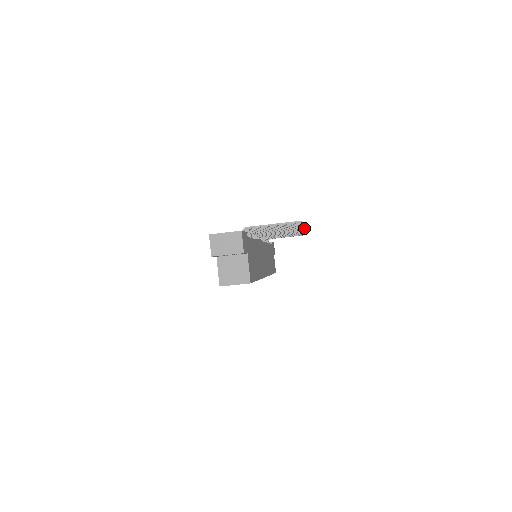
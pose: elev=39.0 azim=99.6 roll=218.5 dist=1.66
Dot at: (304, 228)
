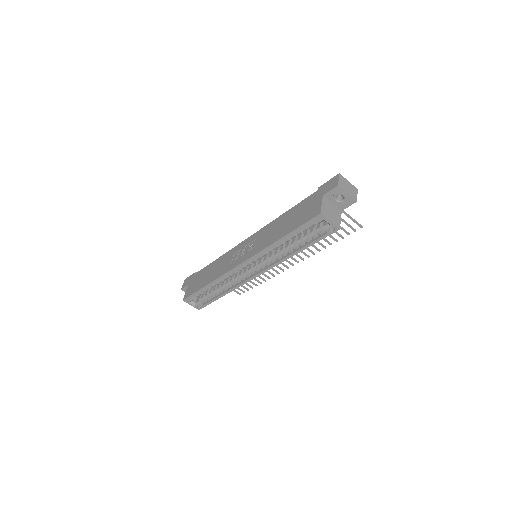
Dot at: occluded
